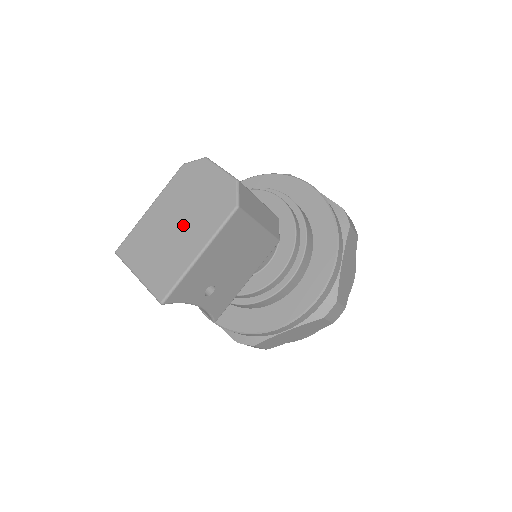
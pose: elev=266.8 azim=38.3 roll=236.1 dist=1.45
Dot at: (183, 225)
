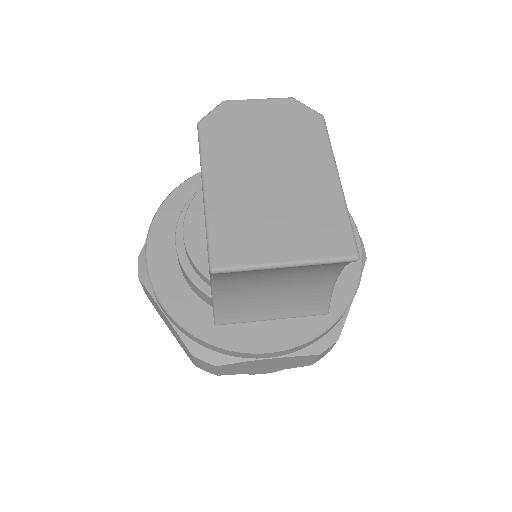
Dot at: (281, 170)
